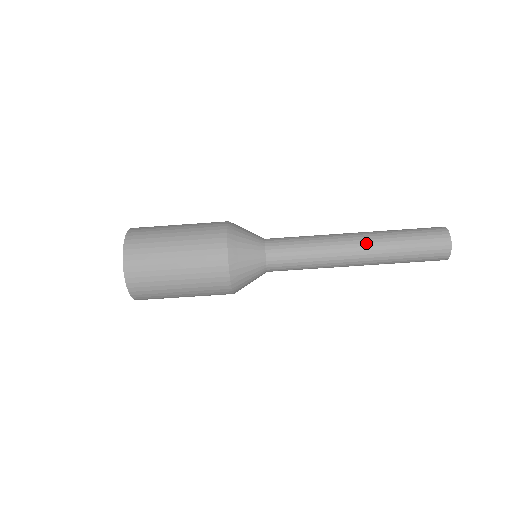
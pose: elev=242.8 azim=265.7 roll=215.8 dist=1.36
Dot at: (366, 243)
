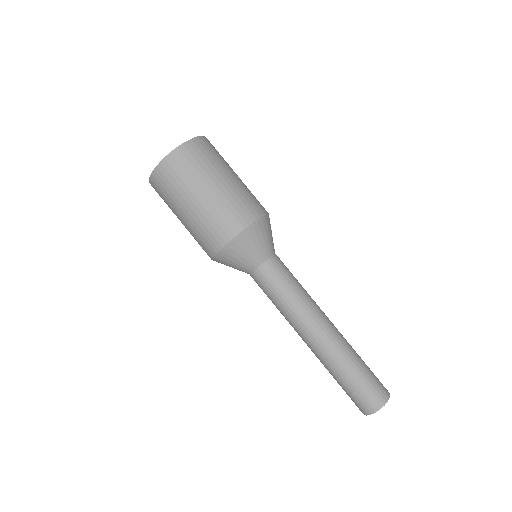
Dot at: (324, 344)
